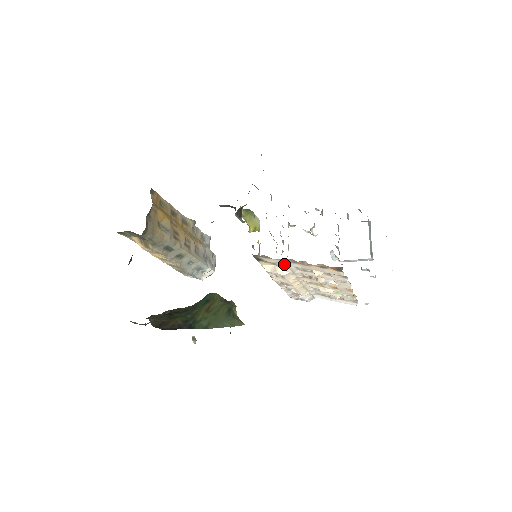
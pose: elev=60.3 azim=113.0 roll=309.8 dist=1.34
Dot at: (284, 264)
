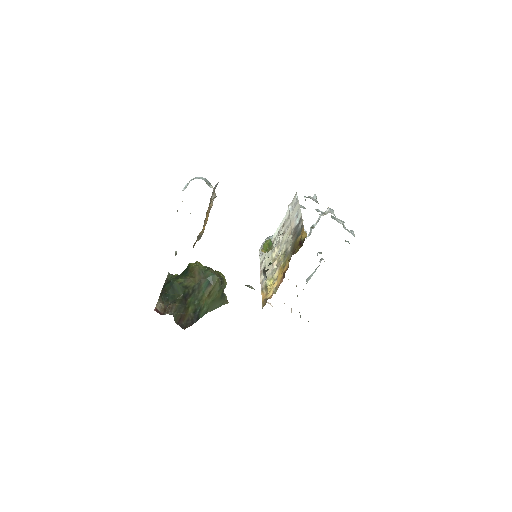
Dot at: occluded
